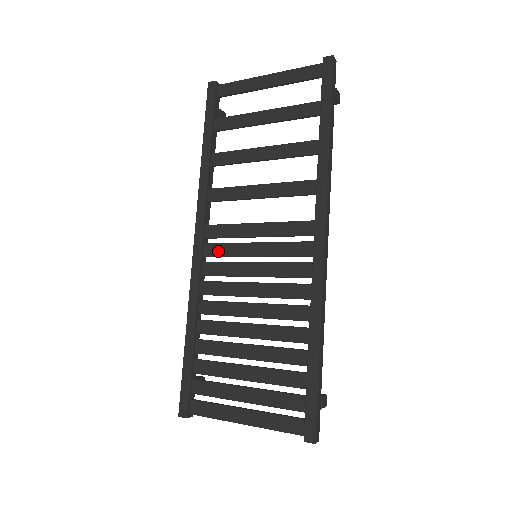
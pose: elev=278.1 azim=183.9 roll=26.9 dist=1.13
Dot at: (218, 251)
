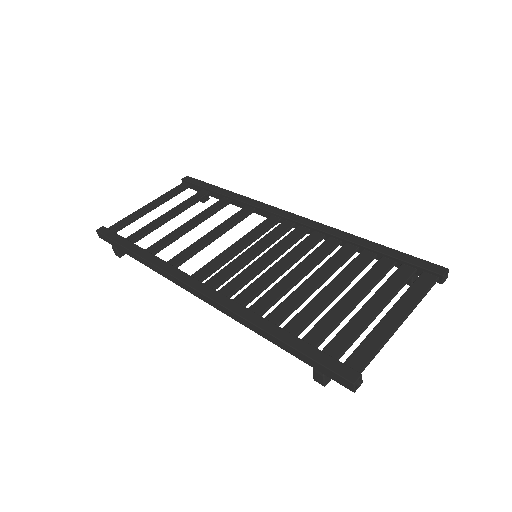
Dot at: (222, 276)
